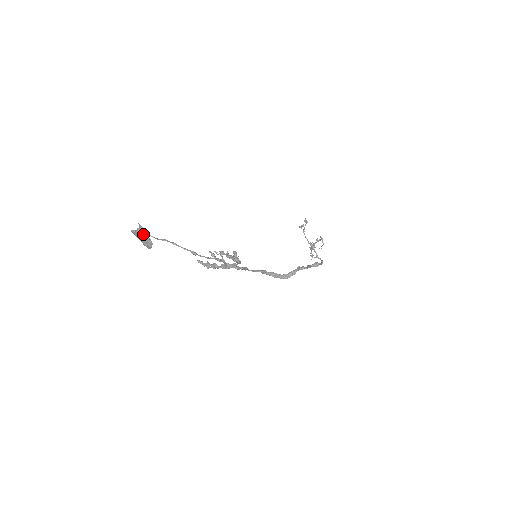
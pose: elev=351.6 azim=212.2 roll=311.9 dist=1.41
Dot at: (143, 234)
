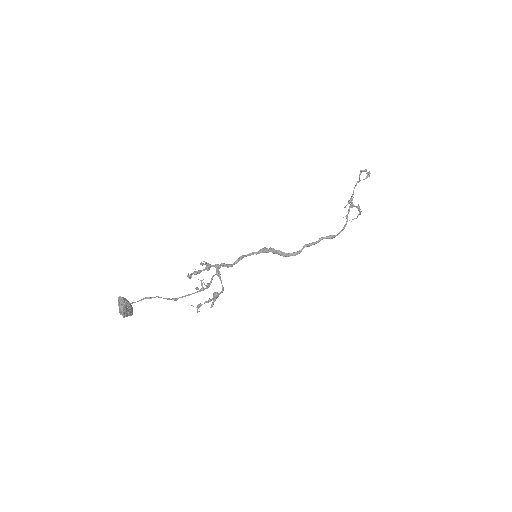
Dot at: (124, 316)
